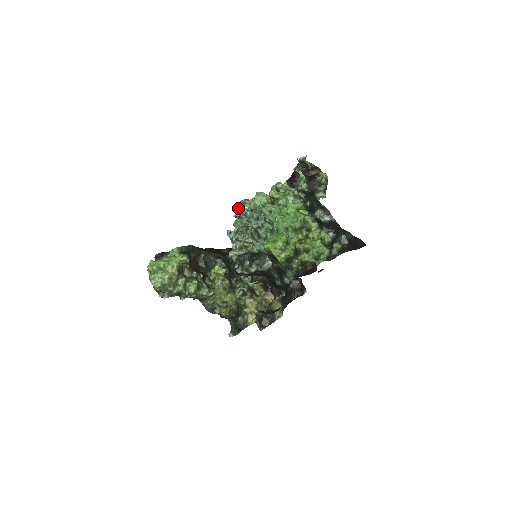
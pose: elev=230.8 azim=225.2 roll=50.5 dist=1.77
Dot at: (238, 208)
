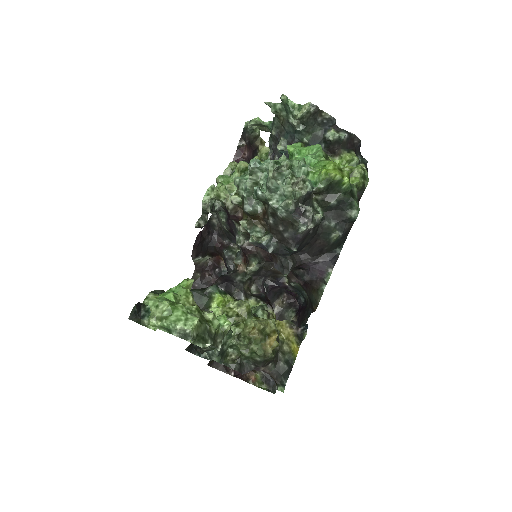
Dot at: (209, 199)
